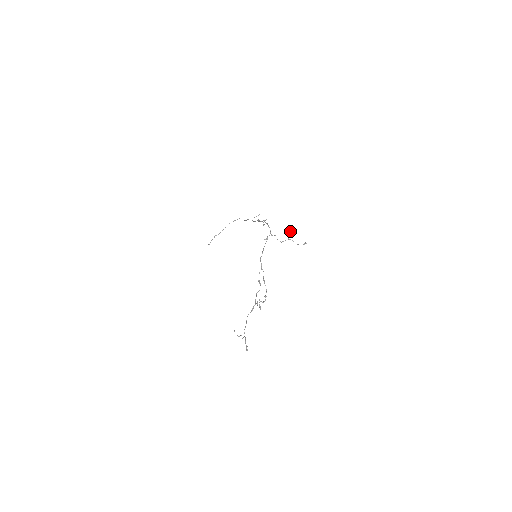
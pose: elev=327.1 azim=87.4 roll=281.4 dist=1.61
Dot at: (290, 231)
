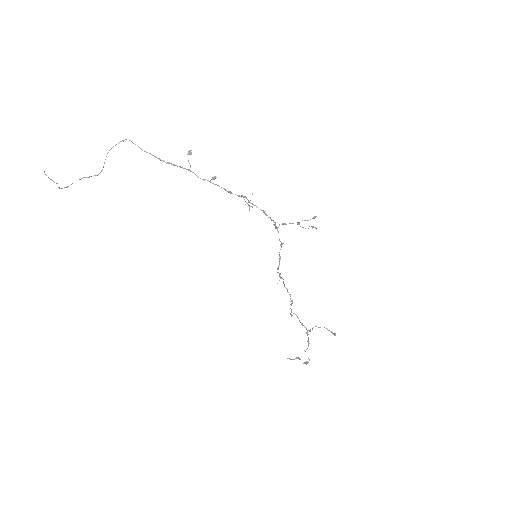
Dot at: occluded
